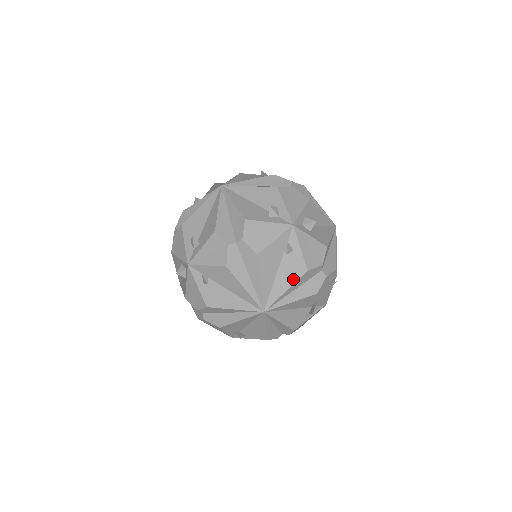
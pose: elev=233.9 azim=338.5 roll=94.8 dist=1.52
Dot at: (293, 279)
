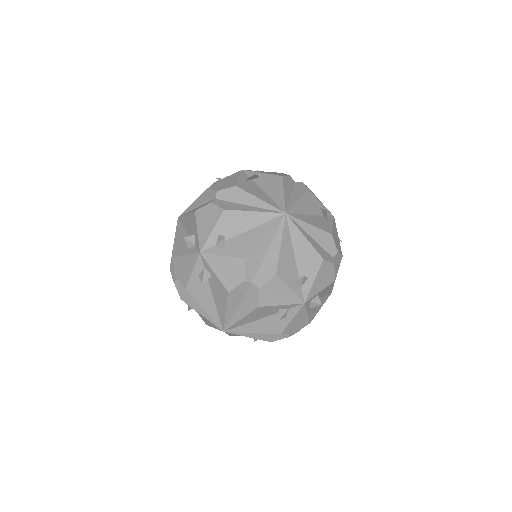
Dot at: (265, 331)
